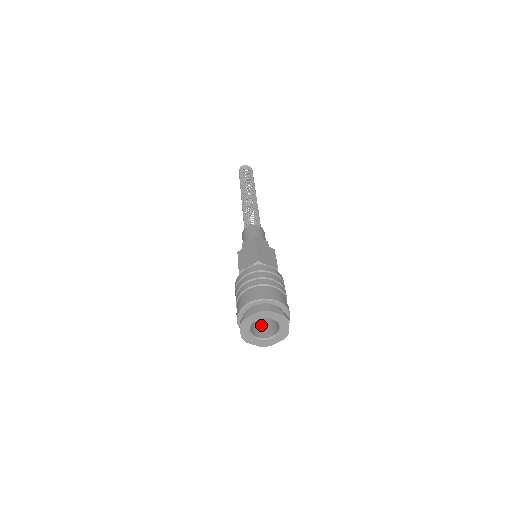
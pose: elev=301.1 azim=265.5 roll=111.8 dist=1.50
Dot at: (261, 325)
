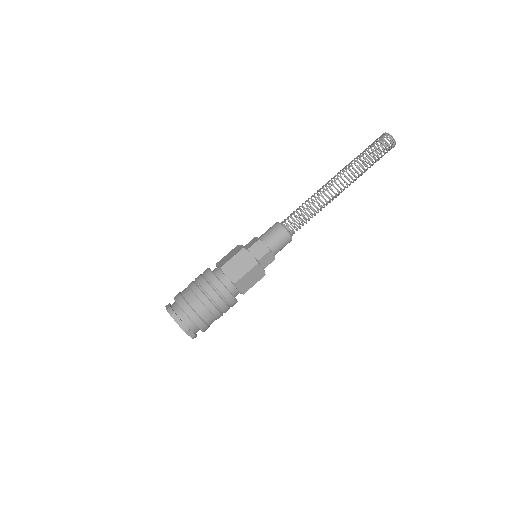
Dot at: occluded
